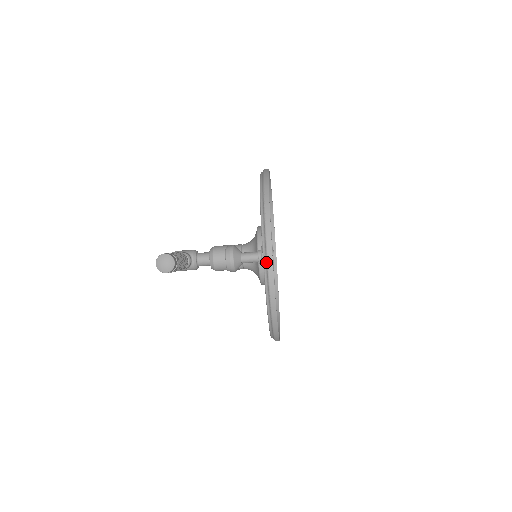
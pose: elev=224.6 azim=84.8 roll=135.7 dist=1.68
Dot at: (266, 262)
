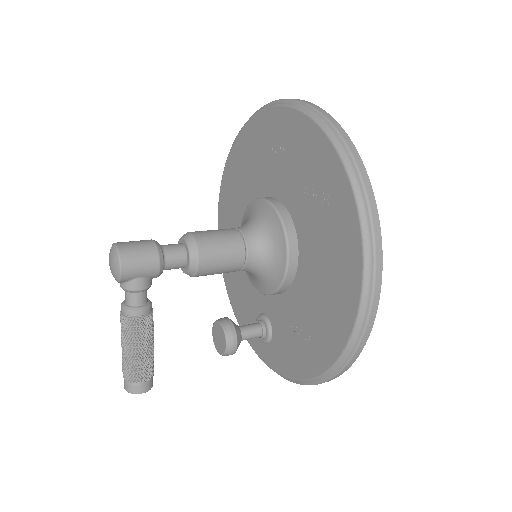
Dot at: occluded
